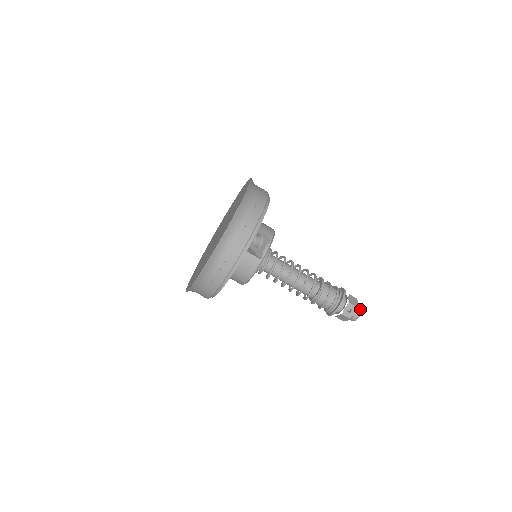
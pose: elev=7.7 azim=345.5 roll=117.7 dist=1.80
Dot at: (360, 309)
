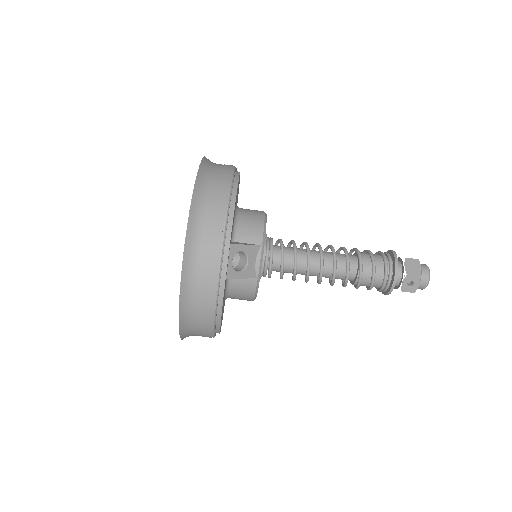
Dot at: (426, 274)
